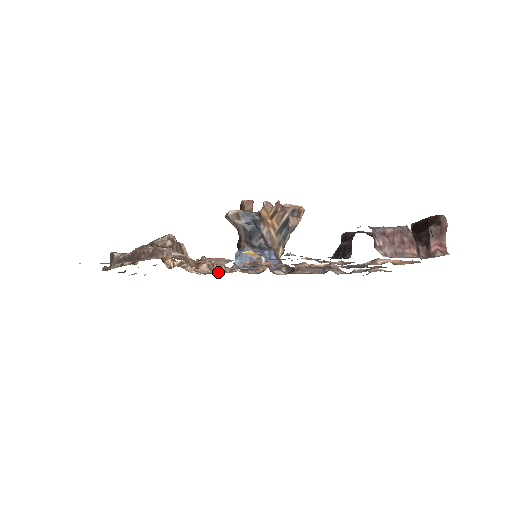
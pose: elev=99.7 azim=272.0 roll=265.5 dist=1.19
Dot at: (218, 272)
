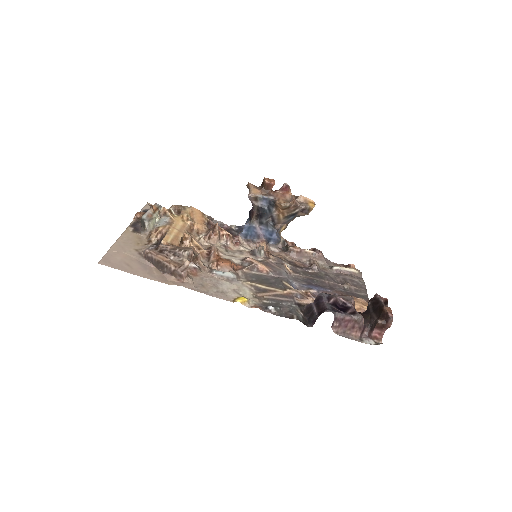
Dot at: (225, 248)
